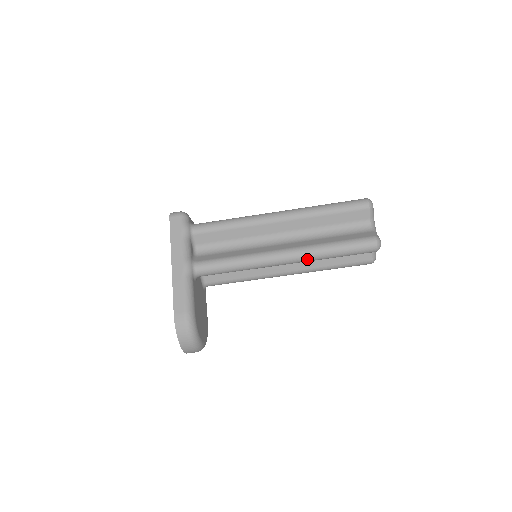
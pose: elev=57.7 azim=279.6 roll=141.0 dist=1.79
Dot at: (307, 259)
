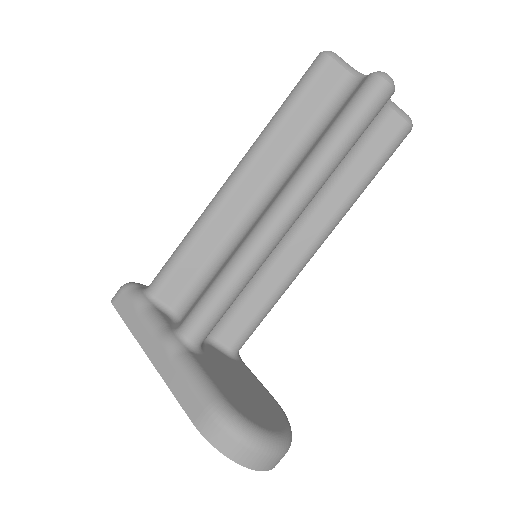
Dot at: (311, 188)
